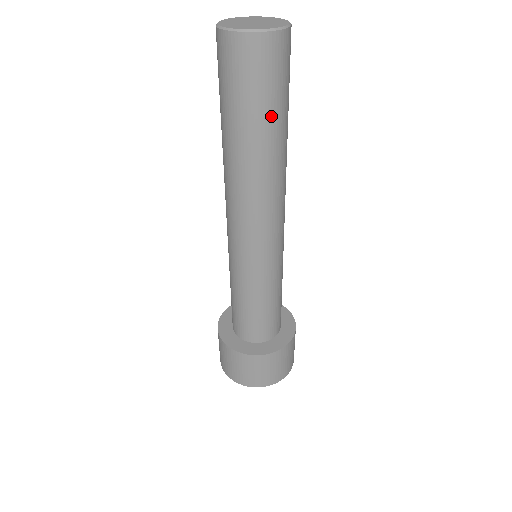
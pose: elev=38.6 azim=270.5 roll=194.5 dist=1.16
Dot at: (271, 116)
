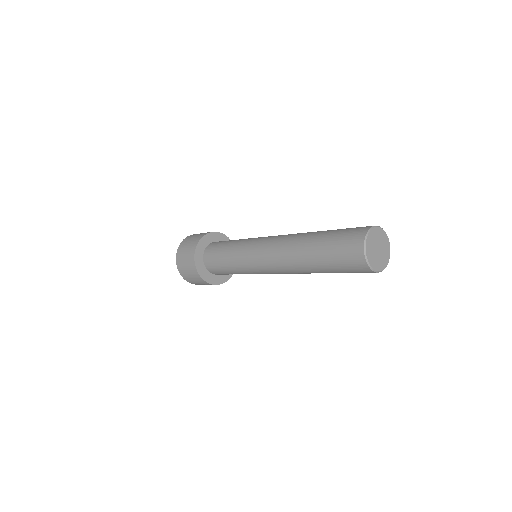
Dot at: occluded
